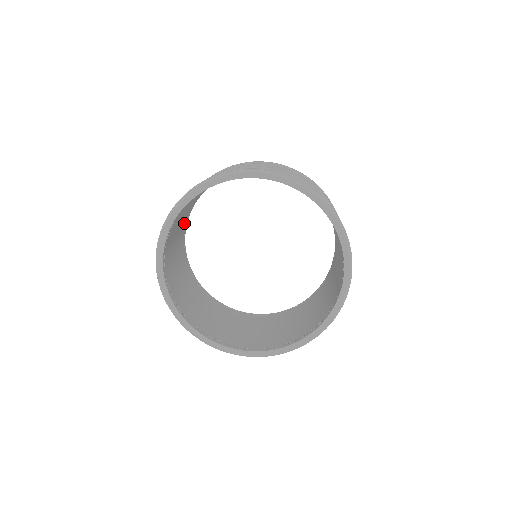
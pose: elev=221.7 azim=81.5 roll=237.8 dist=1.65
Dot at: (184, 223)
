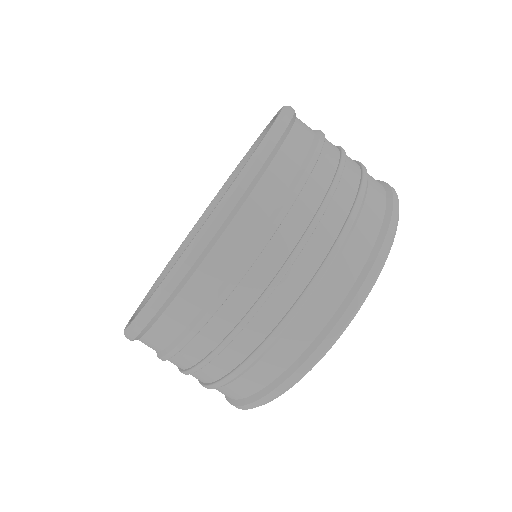
Dot at: occluded
